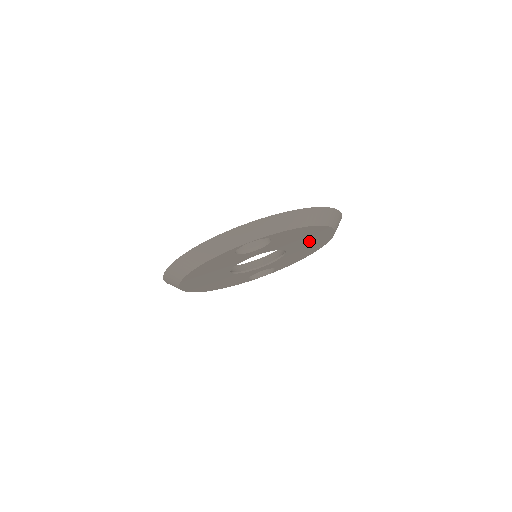
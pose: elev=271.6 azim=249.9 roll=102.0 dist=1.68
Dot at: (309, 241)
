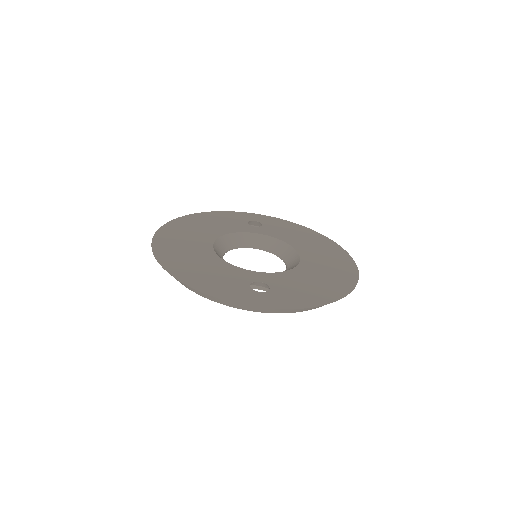
Dot at: occluded
